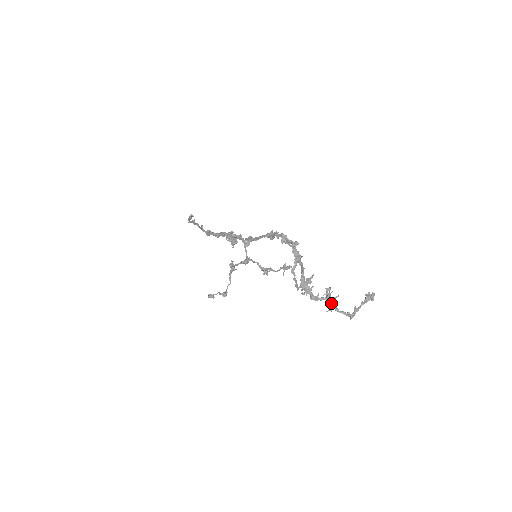
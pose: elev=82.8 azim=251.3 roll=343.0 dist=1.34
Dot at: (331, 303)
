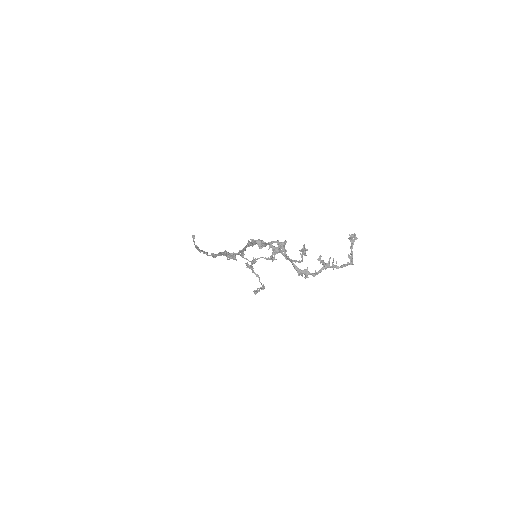
Dot at: (329, 267)
